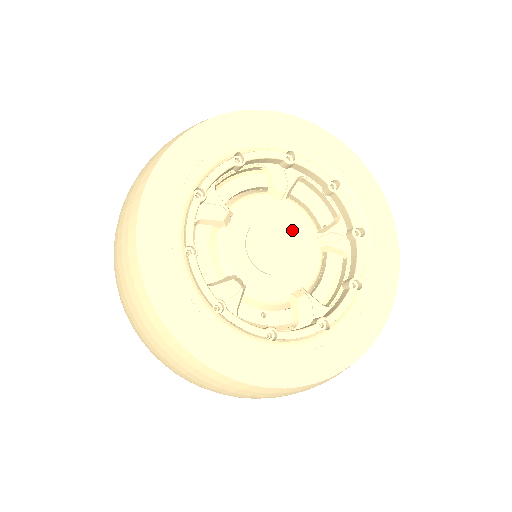
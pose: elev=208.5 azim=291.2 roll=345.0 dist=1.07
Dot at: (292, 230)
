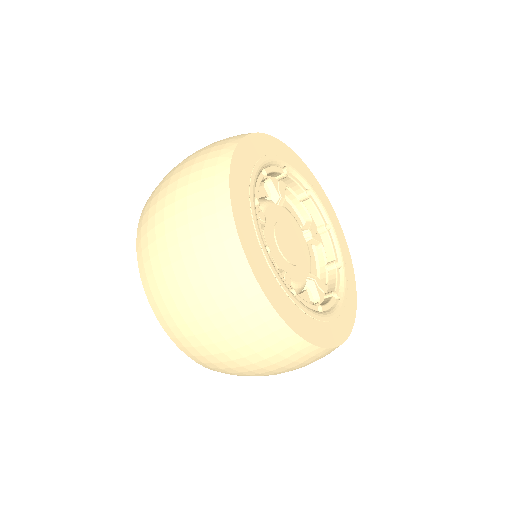
Dot at: (293, 229)
